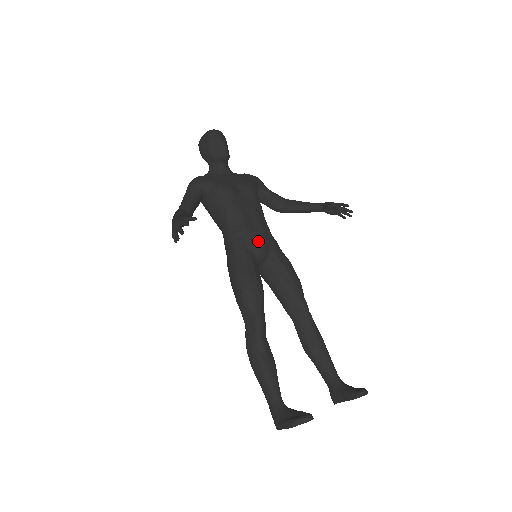
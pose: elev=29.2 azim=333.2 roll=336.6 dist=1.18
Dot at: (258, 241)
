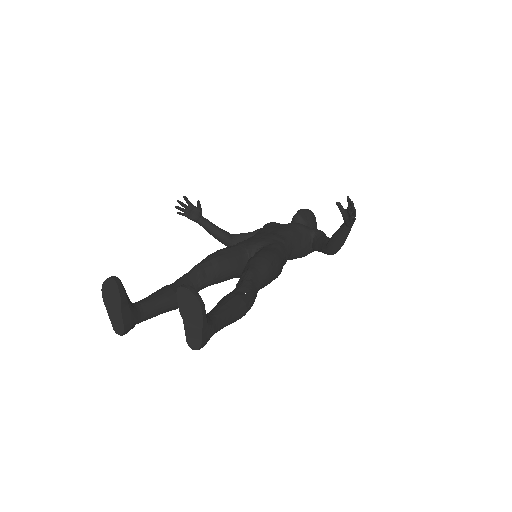
Dot at: (257, 239)
